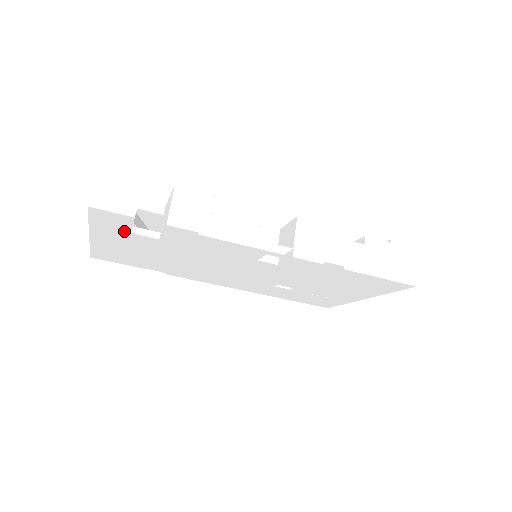
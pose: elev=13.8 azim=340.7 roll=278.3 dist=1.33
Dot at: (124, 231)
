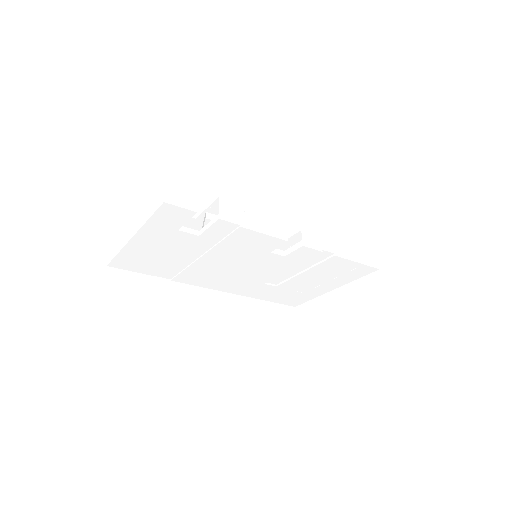
Dot at: (173, 229)
